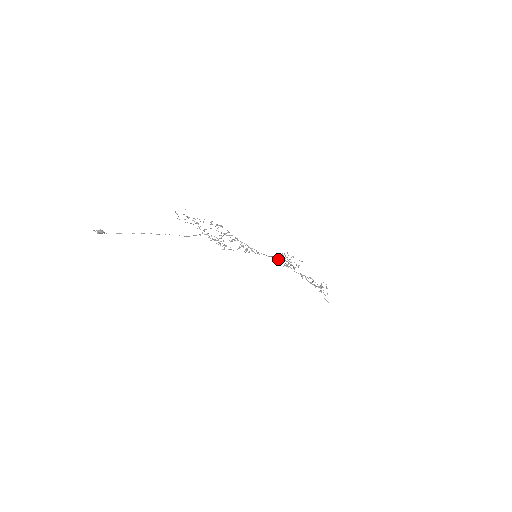
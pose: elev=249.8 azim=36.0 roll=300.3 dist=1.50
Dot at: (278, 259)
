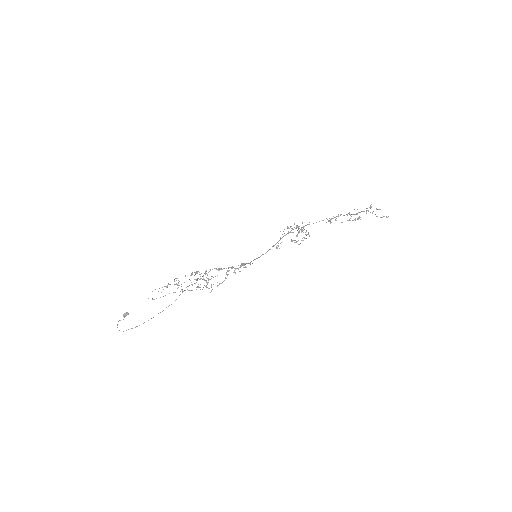
Dot at: (280, 243)
